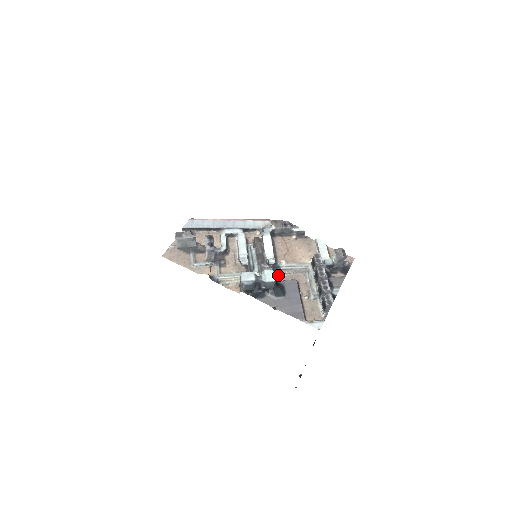
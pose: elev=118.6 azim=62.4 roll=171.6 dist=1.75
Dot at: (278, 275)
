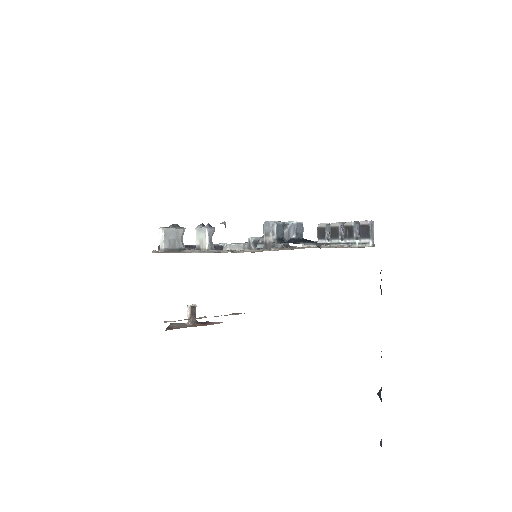
Dot at: occluded
